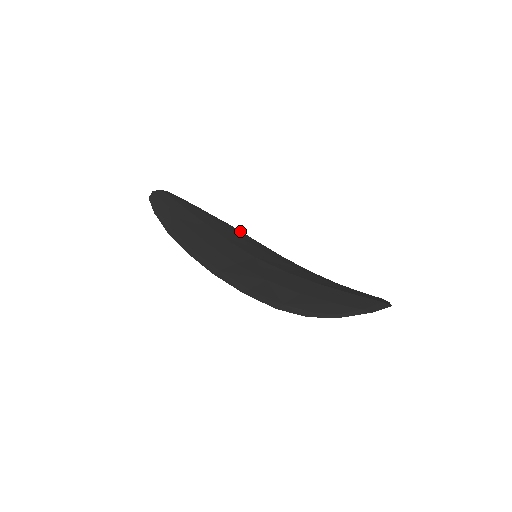
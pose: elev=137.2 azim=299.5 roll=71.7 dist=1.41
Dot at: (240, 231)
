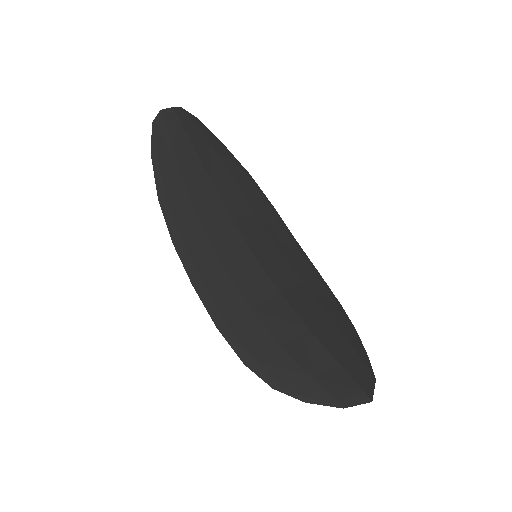
Dot at: (258, 188)
